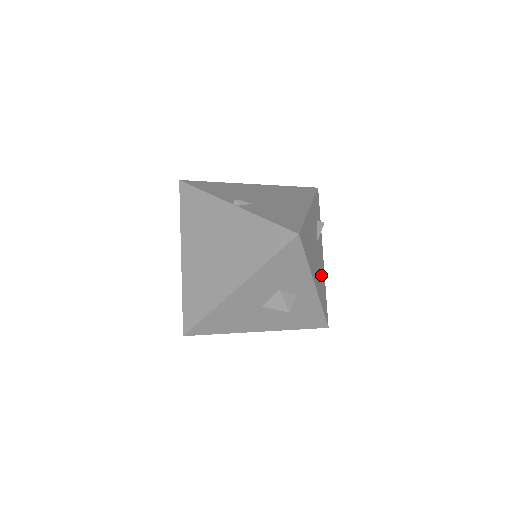
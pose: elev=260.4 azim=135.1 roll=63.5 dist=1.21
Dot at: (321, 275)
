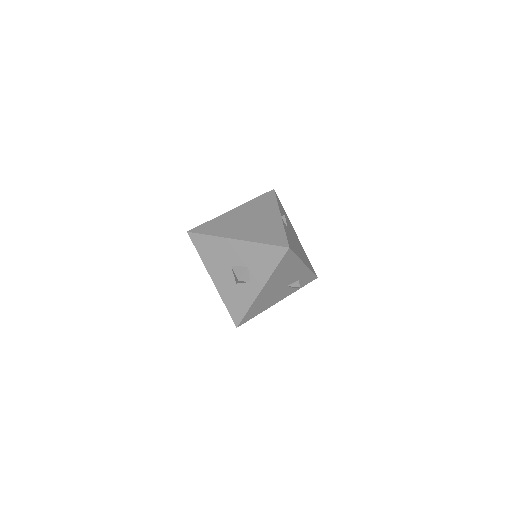
Dot at: (268, 301)
